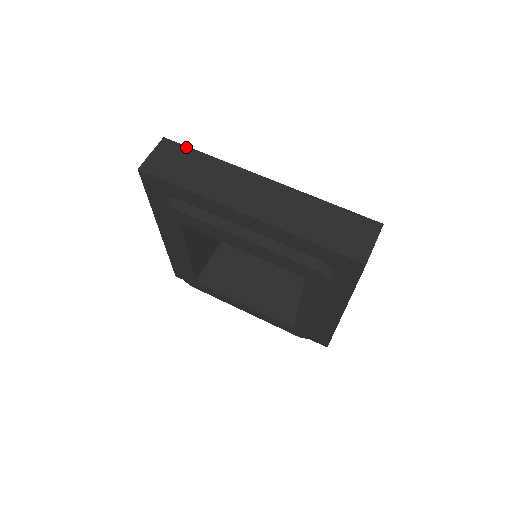
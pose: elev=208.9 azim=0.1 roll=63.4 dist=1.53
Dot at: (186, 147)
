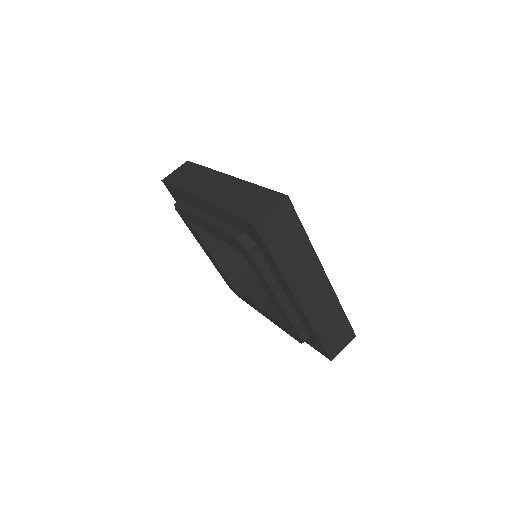
Dot at: (297, 217)
